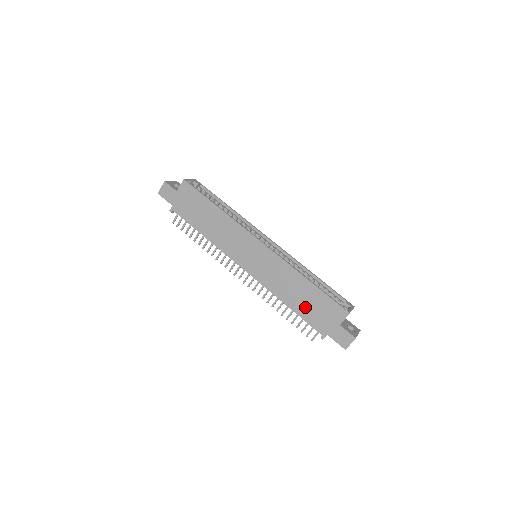
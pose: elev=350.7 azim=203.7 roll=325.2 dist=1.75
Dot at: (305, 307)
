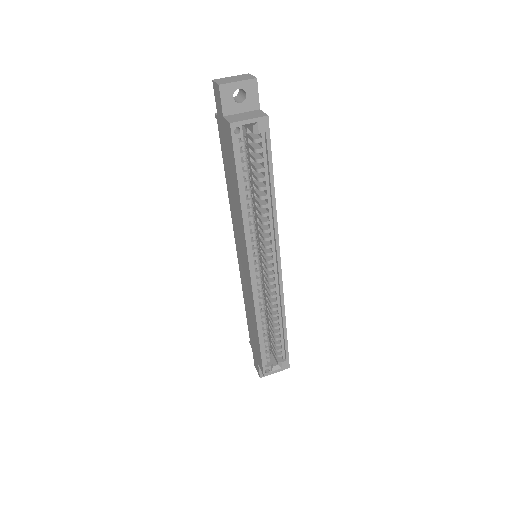
Dot at: (251, 327)
